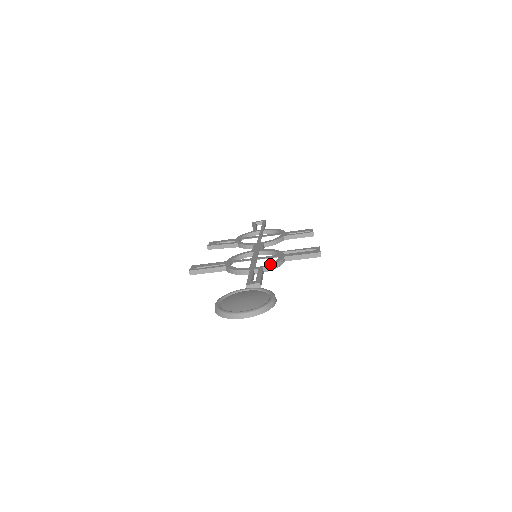
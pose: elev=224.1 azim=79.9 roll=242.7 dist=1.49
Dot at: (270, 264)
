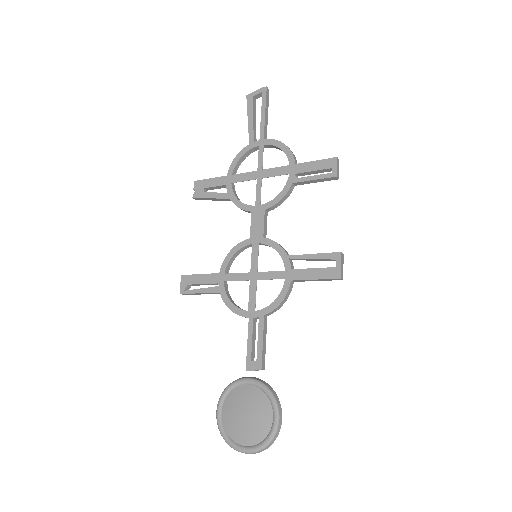
Dot at: (273, 306)
